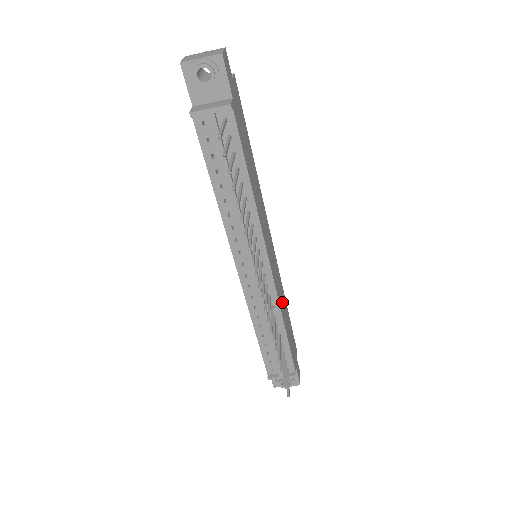
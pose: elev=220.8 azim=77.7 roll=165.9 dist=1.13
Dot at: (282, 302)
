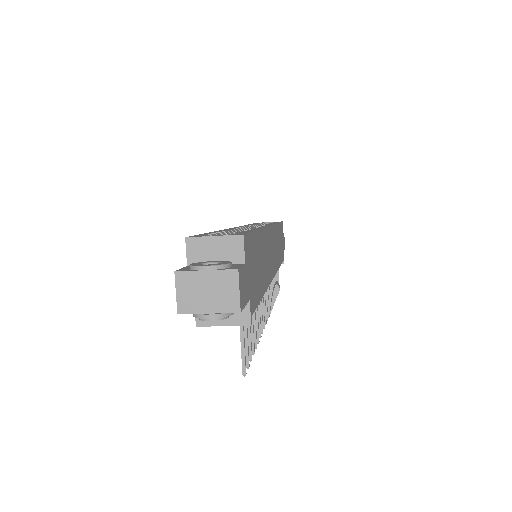
Dot at: (277, 249)
